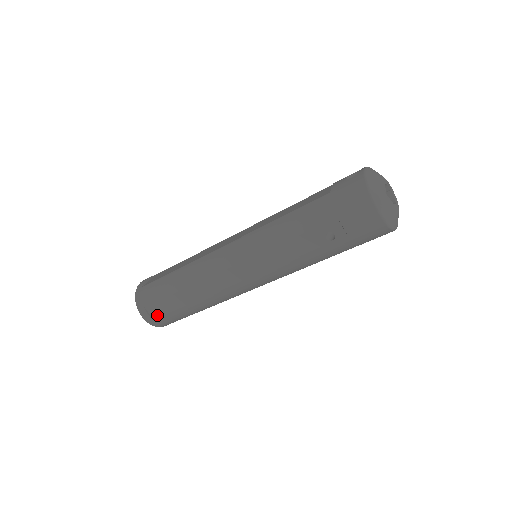
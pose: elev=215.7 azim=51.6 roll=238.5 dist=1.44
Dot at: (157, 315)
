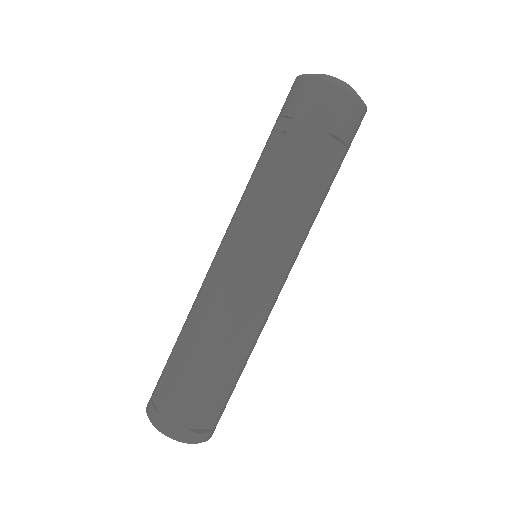
Dot at: (162, 401)
